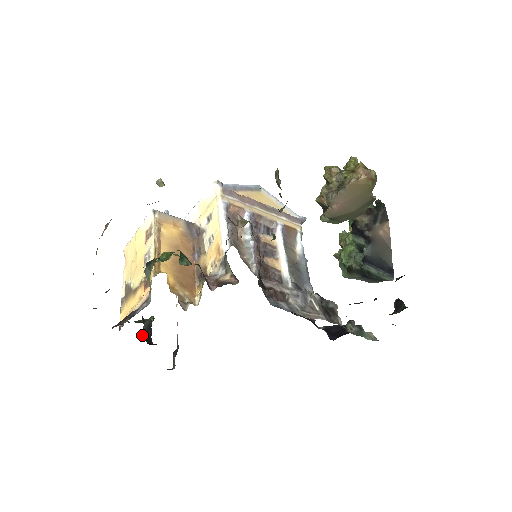
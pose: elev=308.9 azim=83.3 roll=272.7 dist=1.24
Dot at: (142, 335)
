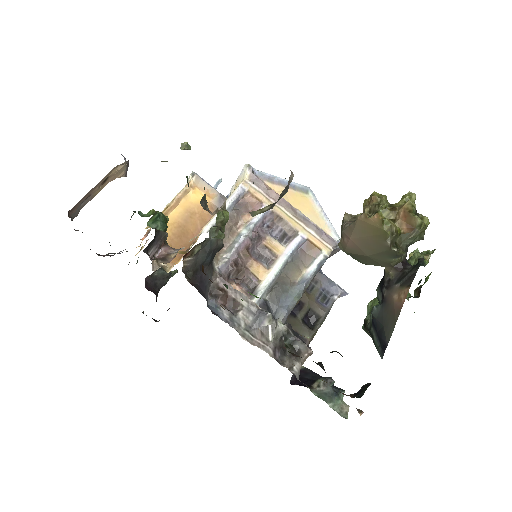
Dot at: (146, 278)
